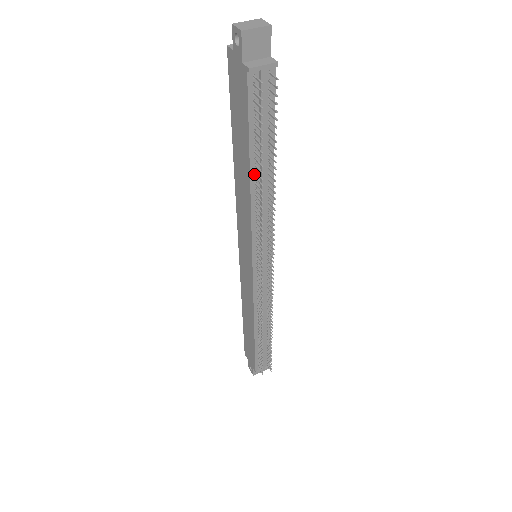
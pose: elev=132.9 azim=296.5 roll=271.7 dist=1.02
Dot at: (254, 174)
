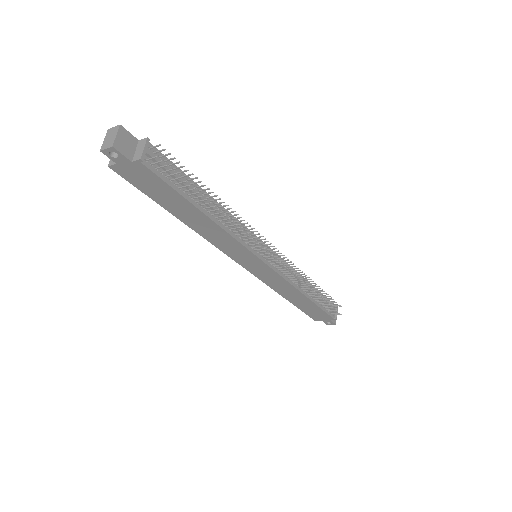
Dot at: (205, 211)
